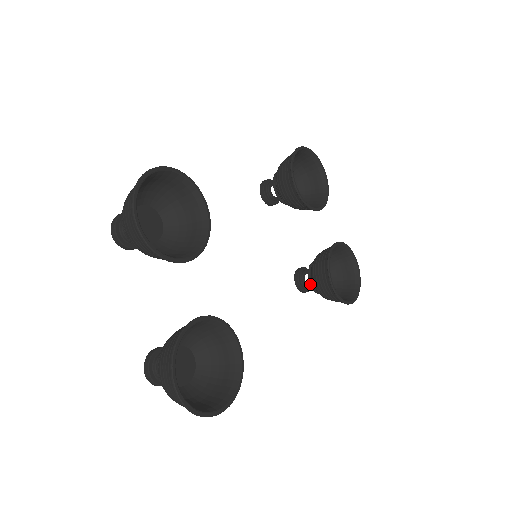
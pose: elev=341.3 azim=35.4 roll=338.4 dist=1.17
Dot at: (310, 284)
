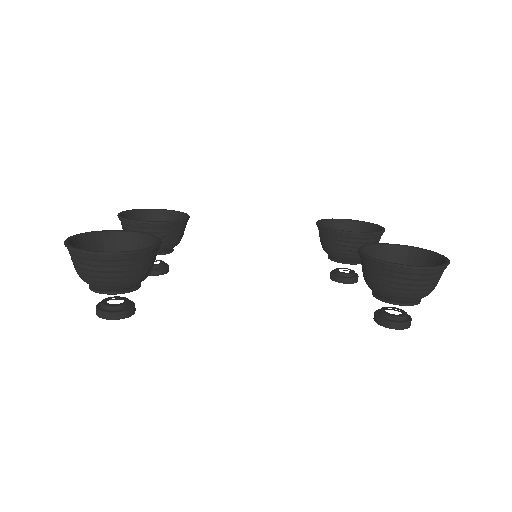
Dot at: (373, 296)
